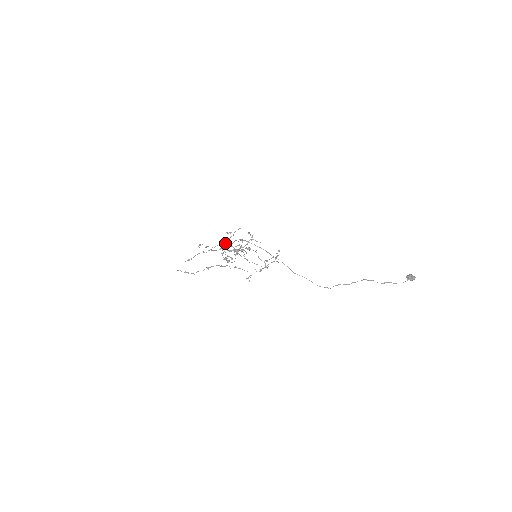
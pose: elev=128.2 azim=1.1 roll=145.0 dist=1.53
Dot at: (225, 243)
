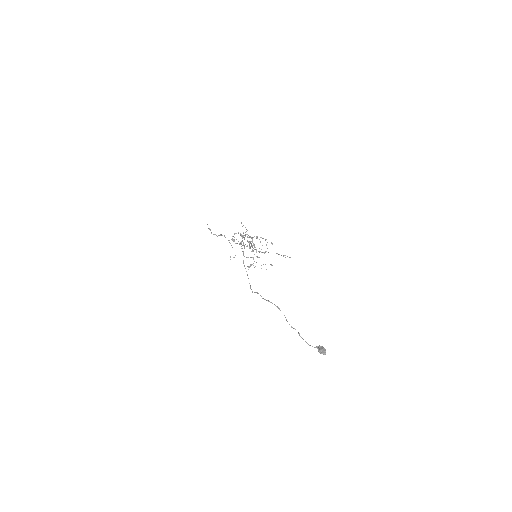
Dot at: occluded
